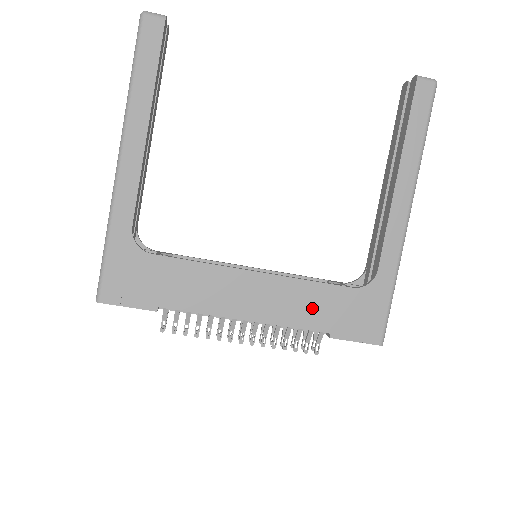
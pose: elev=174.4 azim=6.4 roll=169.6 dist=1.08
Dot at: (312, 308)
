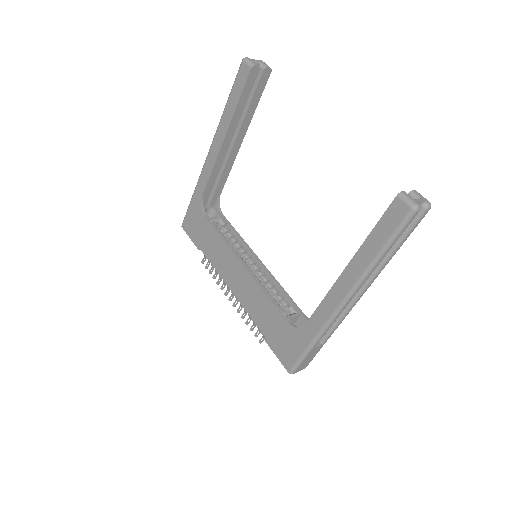
Dot at: (262, 313)
